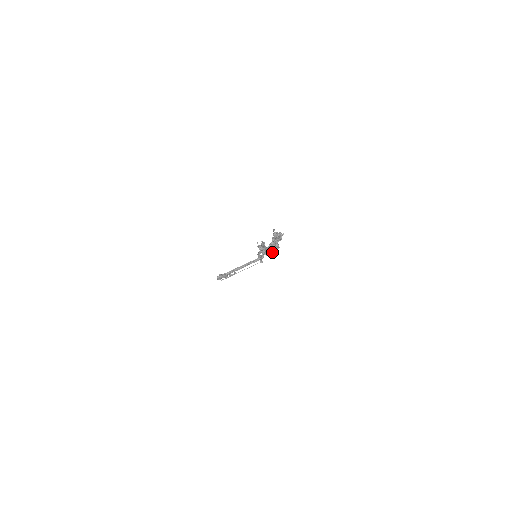
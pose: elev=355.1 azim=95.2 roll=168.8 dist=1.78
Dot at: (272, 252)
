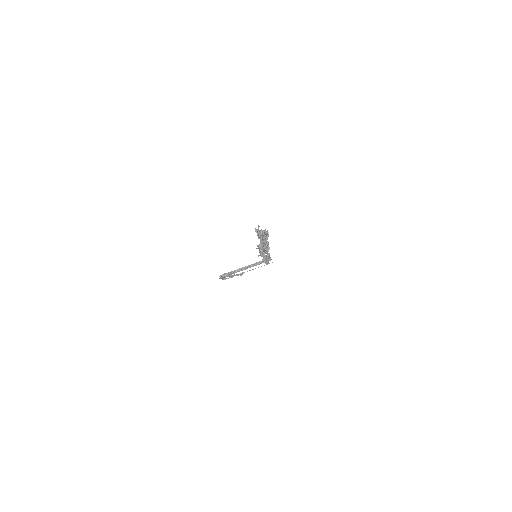
Dot at: (265, 253)
